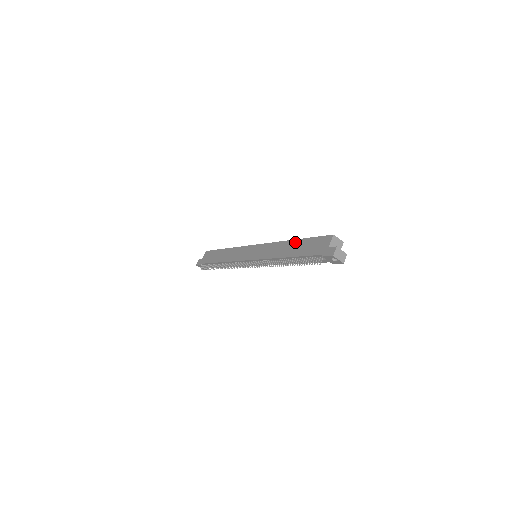
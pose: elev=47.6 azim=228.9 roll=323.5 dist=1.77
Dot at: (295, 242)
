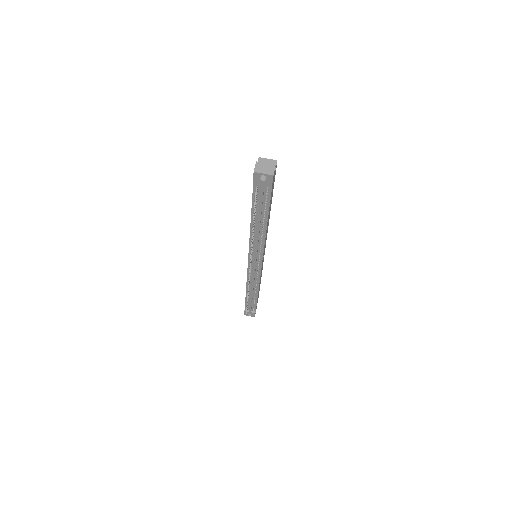
Dot at: occluded
